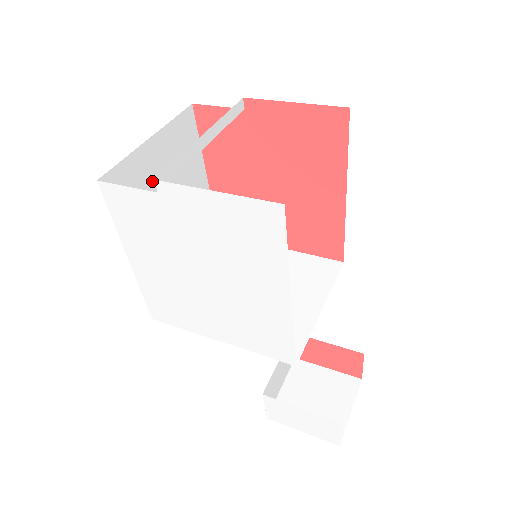
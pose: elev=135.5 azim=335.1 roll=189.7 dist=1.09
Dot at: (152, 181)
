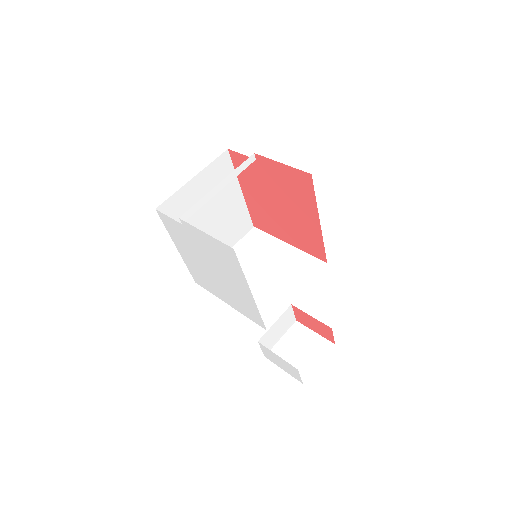
Dot at: (195, 202)
